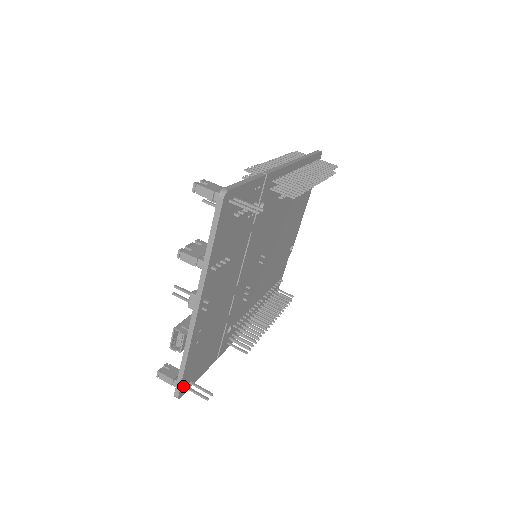
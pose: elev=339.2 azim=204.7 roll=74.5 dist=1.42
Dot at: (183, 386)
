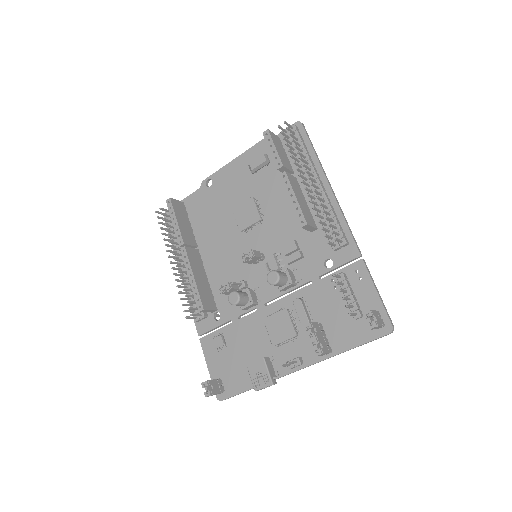
Dot at: (229, 392)
